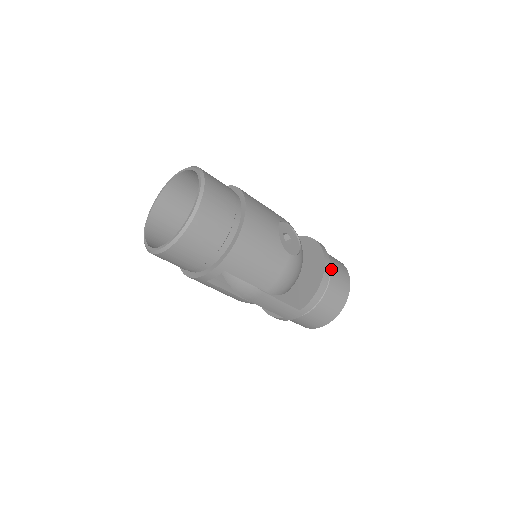
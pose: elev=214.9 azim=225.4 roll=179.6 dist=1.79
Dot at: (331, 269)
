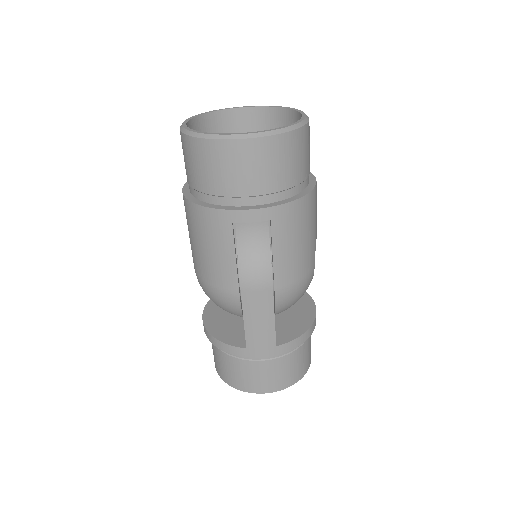
Dot at: occluded
